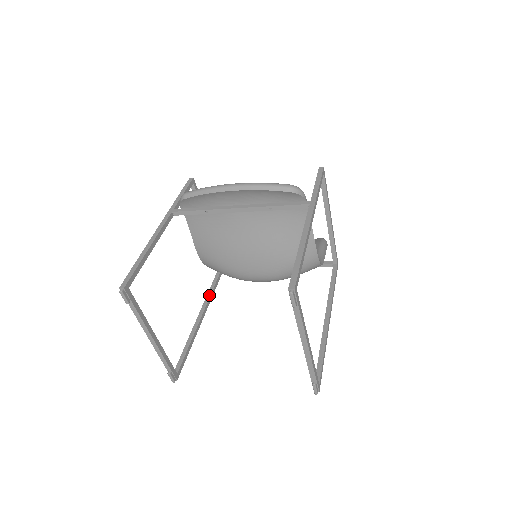
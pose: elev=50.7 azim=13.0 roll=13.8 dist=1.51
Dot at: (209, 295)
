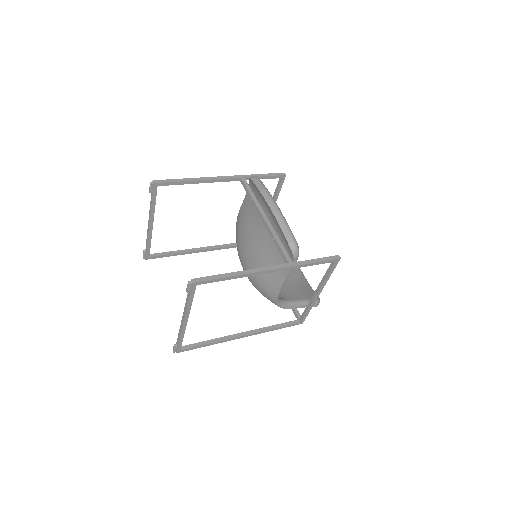
Dot at: (225, 245)
